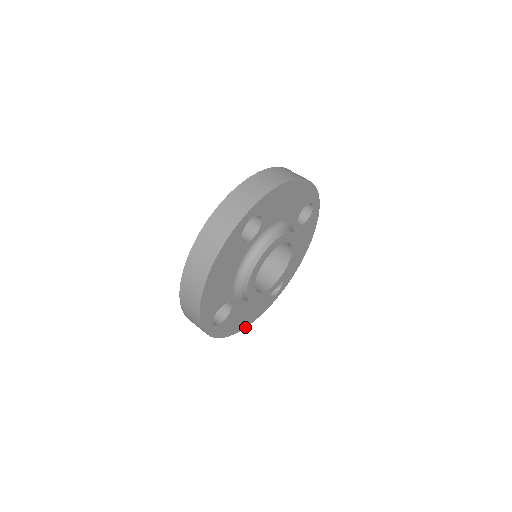
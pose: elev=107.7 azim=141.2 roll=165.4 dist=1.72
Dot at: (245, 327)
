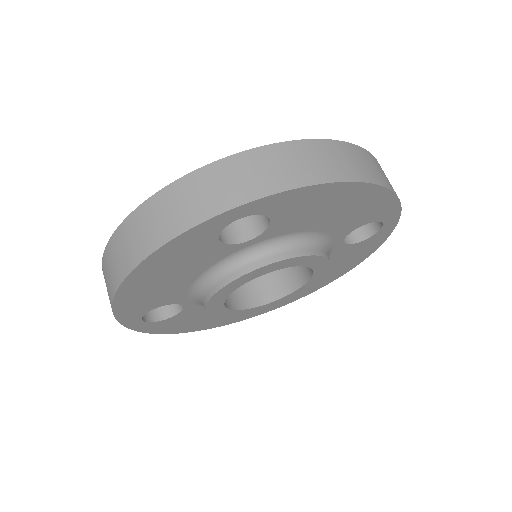
Dot at: (207, 328)
